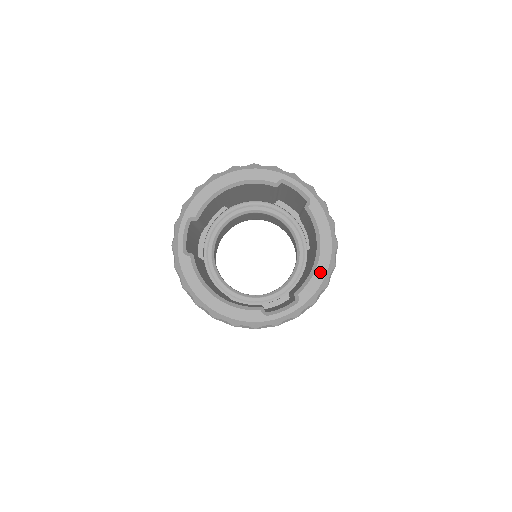
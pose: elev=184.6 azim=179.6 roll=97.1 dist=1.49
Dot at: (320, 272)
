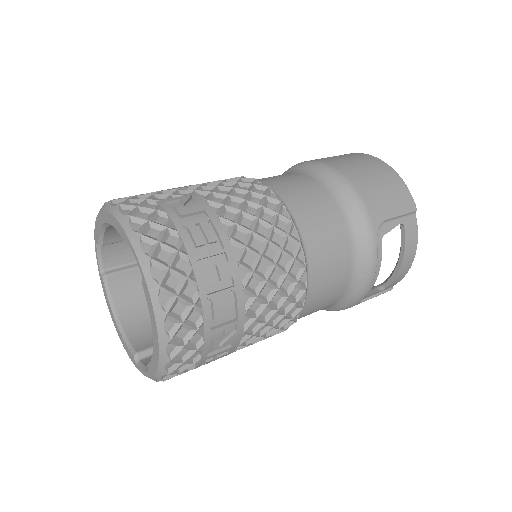
Dot at: (155, 359)
